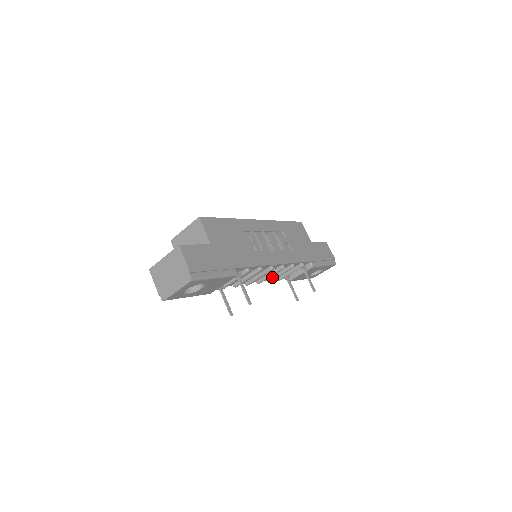
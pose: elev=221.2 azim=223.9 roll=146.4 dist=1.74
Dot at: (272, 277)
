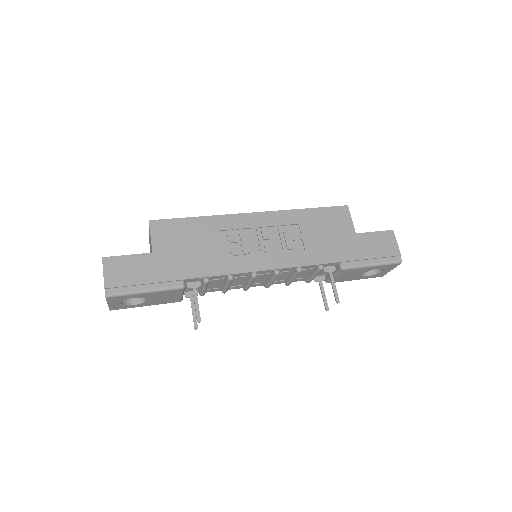
Dot at: (287, 280)
